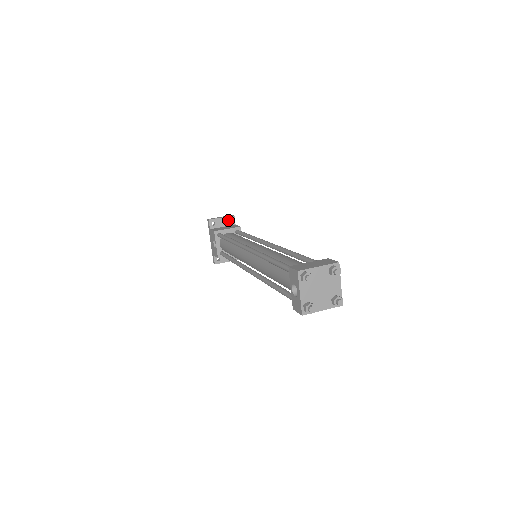
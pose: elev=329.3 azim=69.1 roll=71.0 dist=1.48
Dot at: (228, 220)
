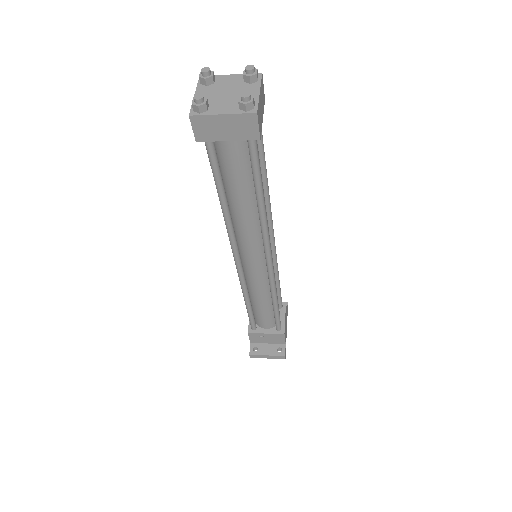
Dot at: occluded
